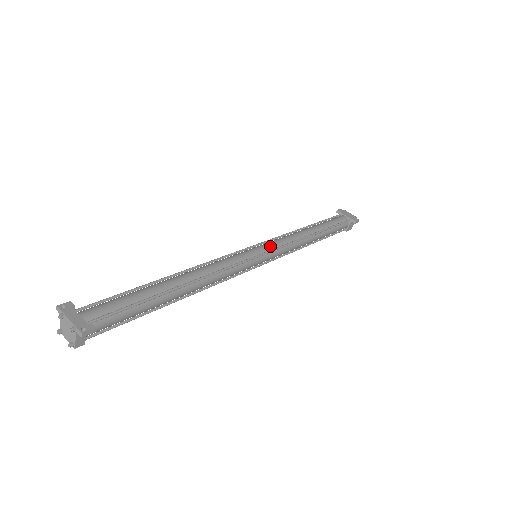
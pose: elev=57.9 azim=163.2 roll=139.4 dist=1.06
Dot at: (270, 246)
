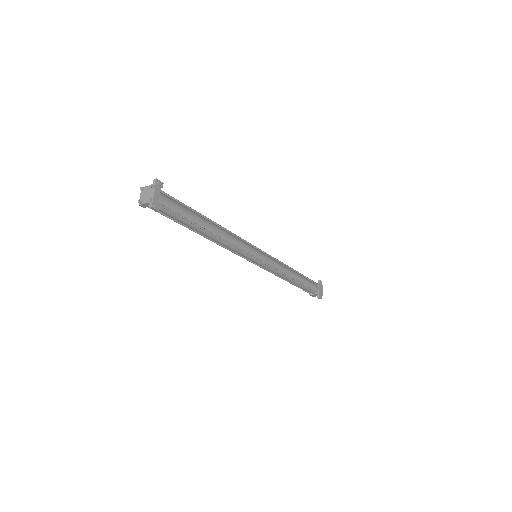
Dot at: (268, 260)
